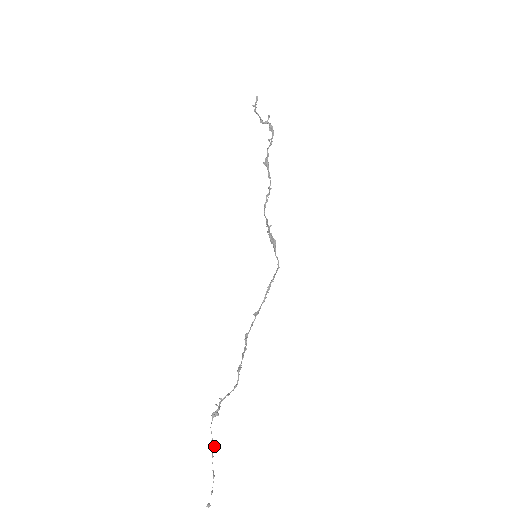
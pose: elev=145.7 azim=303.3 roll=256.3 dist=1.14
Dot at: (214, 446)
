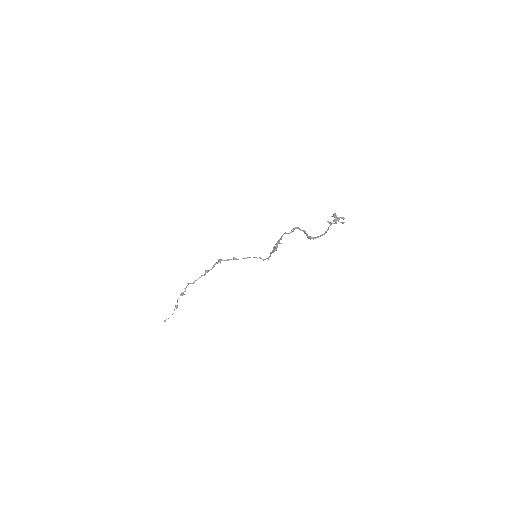
Dot at: (177, 307)
